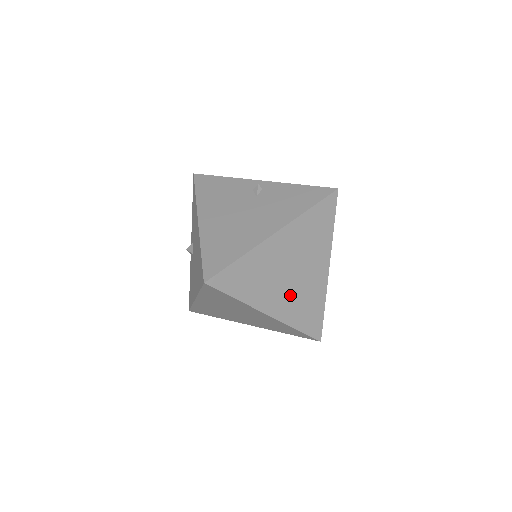
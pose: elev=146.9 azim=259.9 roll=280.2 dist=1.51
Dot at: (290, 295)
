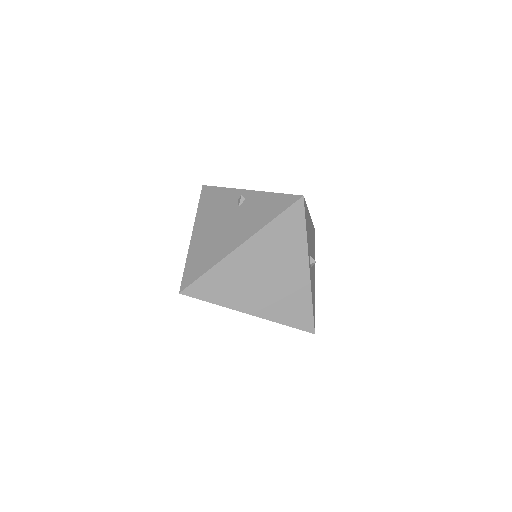
Dot at: (269, 296)
